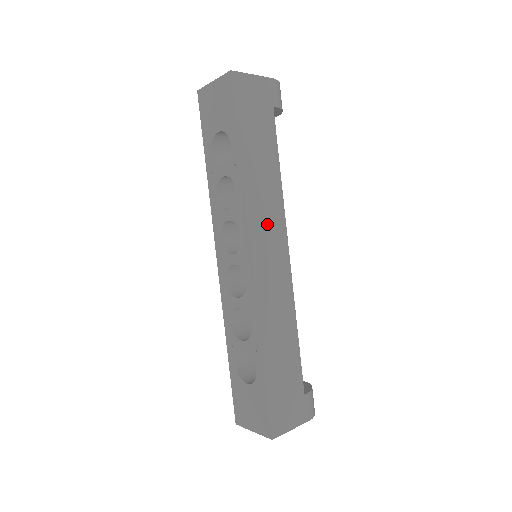
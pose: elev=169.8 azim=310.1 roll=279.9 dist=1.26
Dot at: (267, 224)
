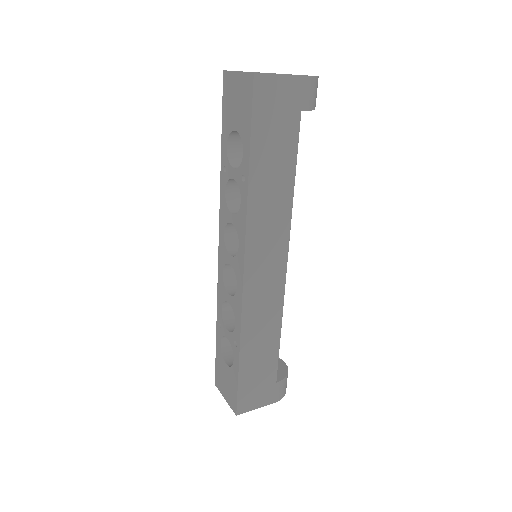
Dot at: (267, 238)
